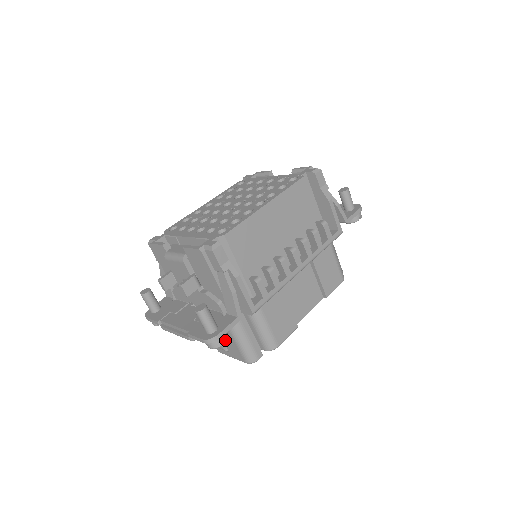
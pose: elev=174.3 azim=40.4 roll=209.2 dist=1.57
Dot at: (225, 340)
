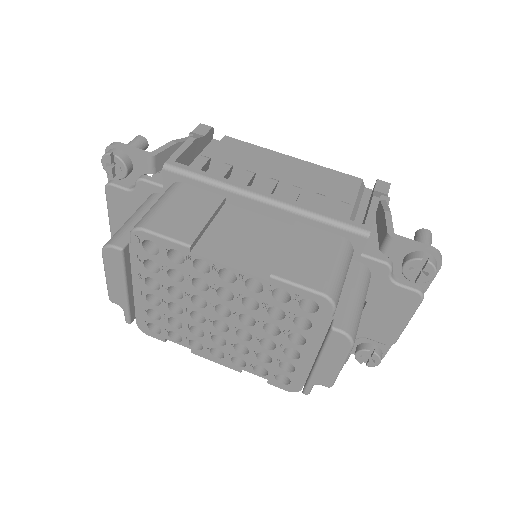
Dot at: (117, 154)
